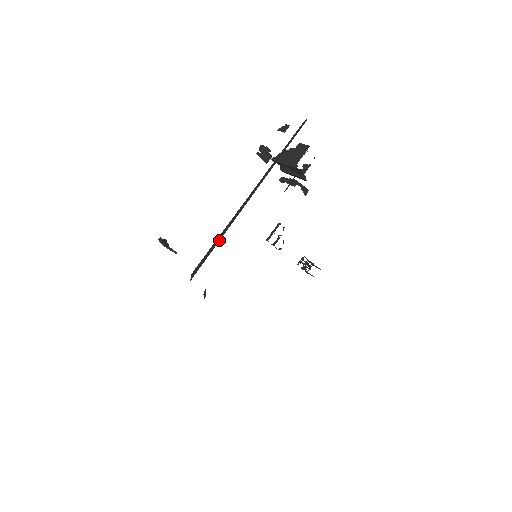
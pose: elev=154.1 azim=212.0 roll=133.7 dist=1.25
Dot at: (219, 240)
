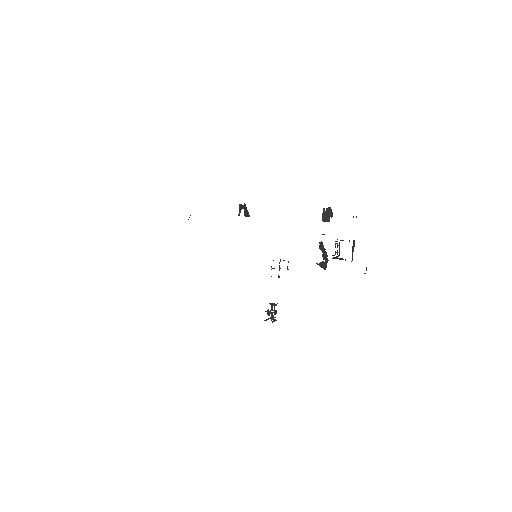
Dot at: occluded
